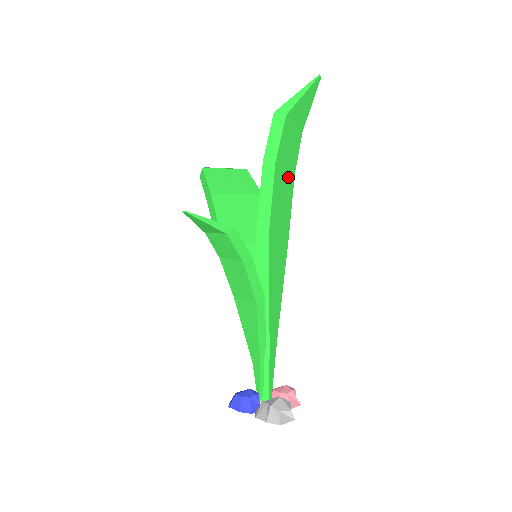
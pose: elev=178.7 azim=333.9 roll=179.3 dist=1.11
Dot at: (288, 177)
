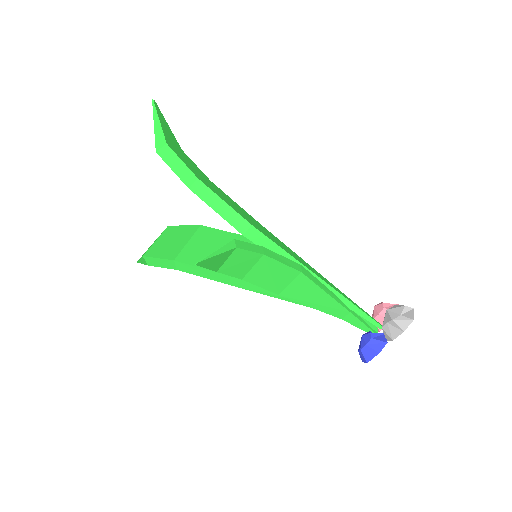
Dot at: occluded
